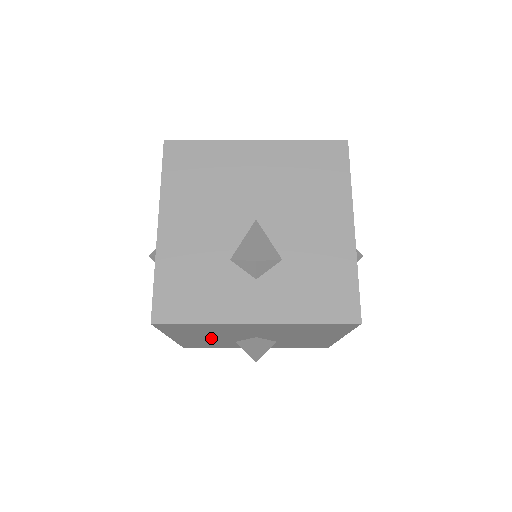
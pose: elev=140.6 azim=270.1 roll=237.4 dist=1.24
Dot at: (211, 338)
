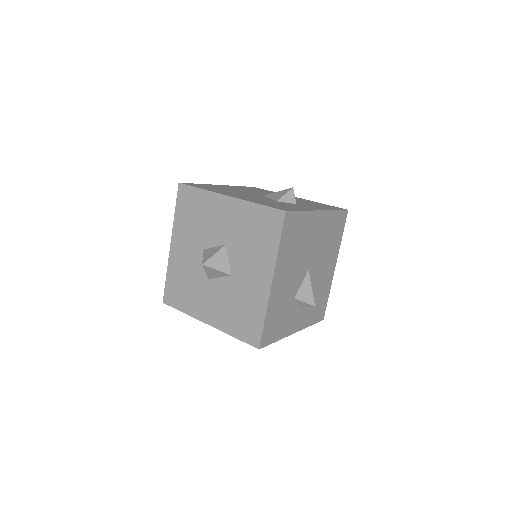
Dot at: (289, 281)
